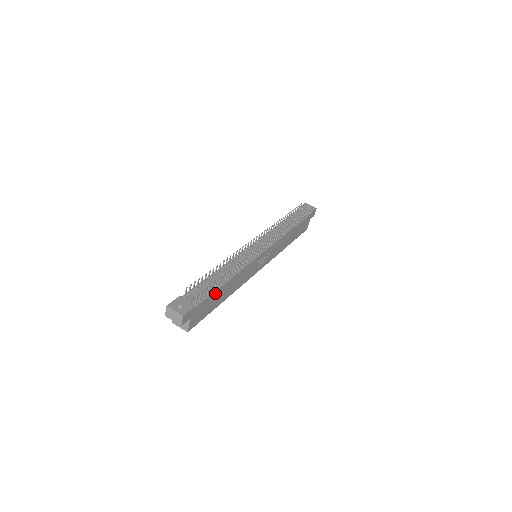
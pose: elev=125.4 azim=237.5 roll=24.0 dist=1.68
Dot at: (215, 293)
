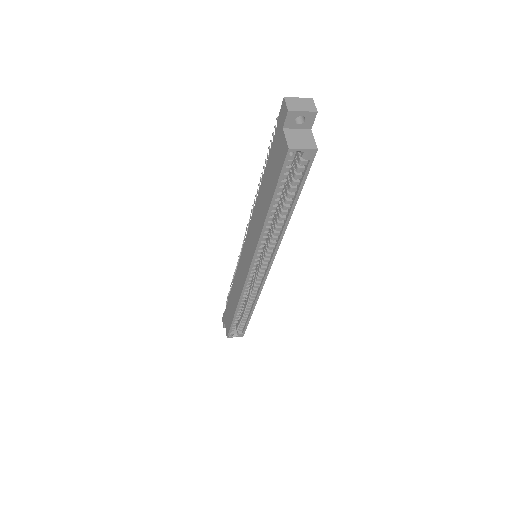
Dot at: occluded
